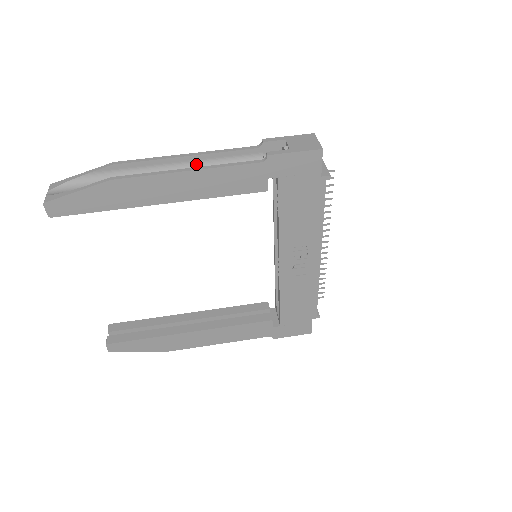
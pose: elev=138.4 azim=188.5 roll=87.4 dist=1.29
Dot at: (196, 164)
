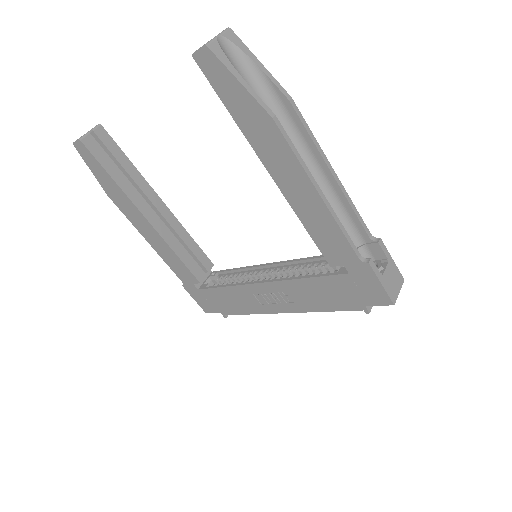
Dot at: (328, 185)
